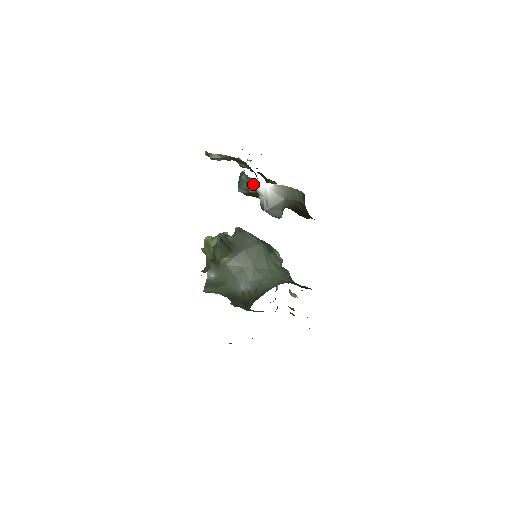
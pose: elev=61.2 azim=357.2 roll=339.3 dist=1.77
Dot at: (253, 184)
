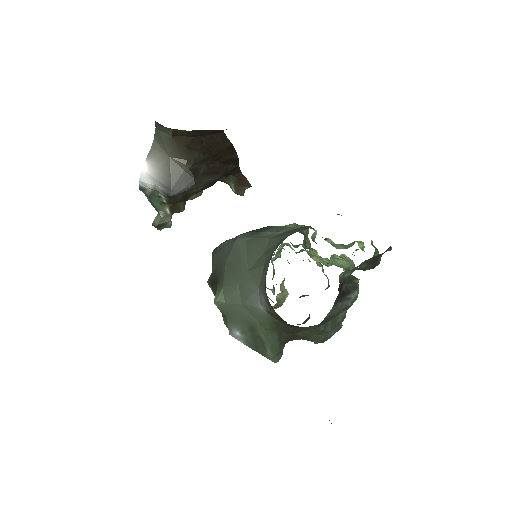
Dot at: (146, 190)
